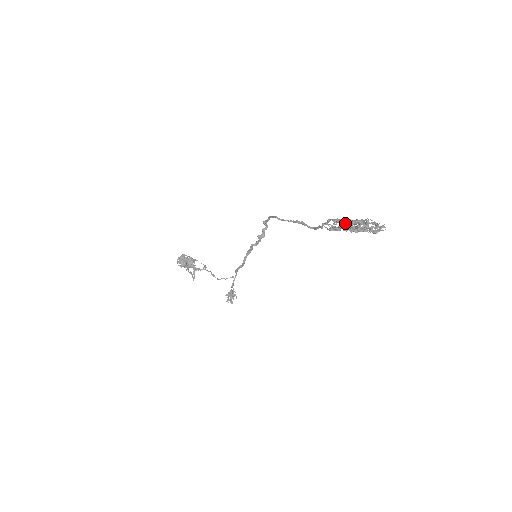
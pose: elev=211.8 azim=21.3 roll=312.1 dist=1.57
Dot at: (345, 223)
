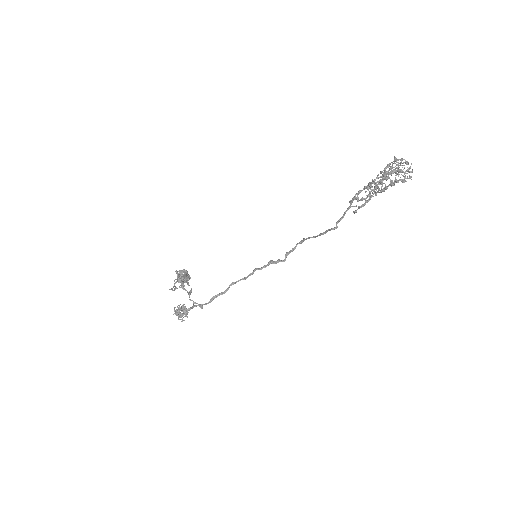
Dot at: (375, 180)
